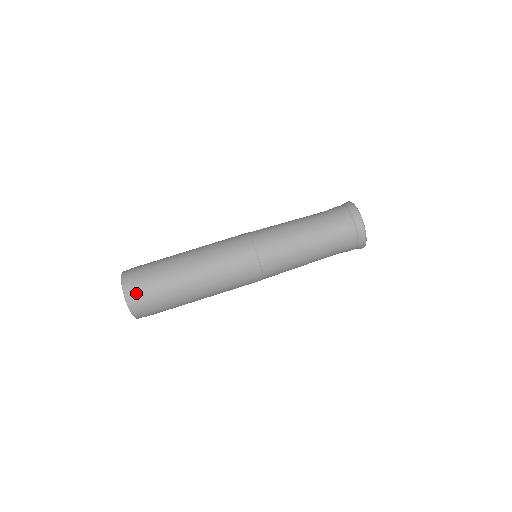
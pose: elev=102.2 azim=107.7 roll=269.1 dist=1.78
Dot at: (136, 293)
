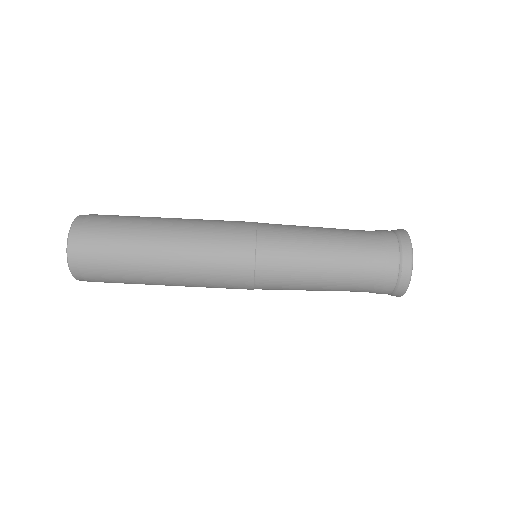
Dot at: (86, 274)
